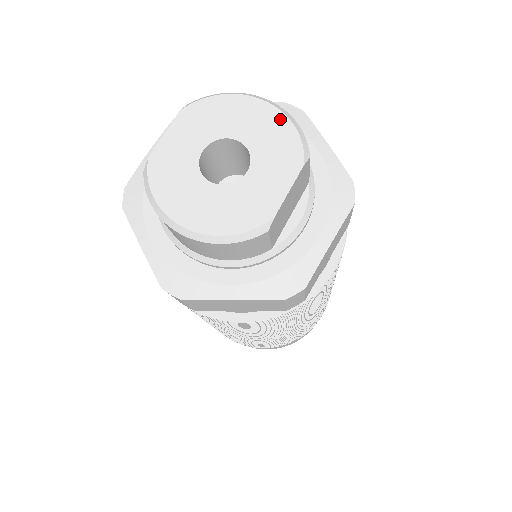
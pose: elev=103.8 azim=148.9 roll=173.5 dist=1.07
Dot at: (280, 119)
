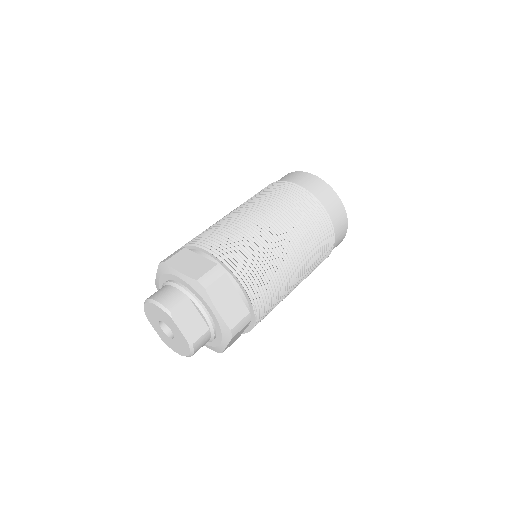
Dot at: (155, 307)
